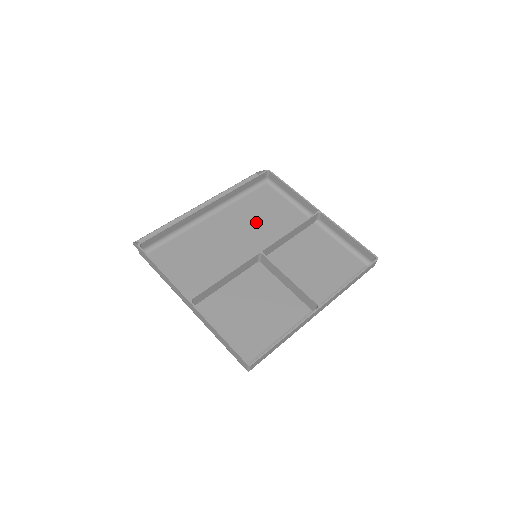
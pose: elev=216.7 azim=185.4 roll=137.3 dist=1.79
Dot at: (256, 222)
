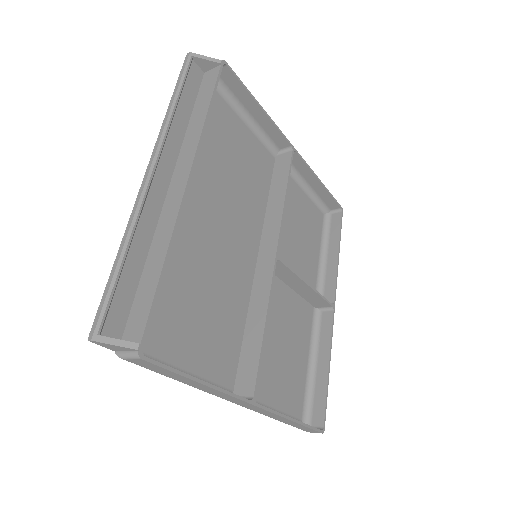
Dot at: (230, 184)
